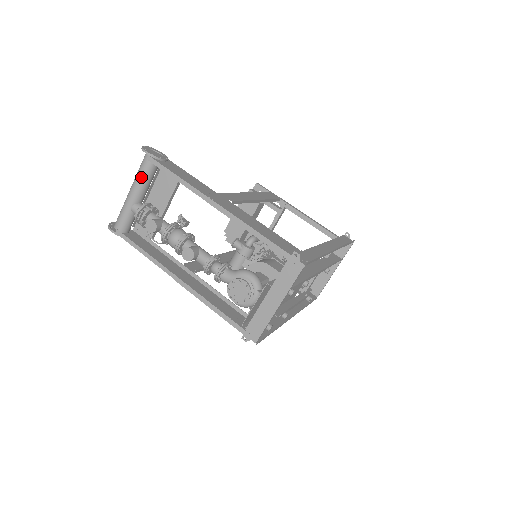
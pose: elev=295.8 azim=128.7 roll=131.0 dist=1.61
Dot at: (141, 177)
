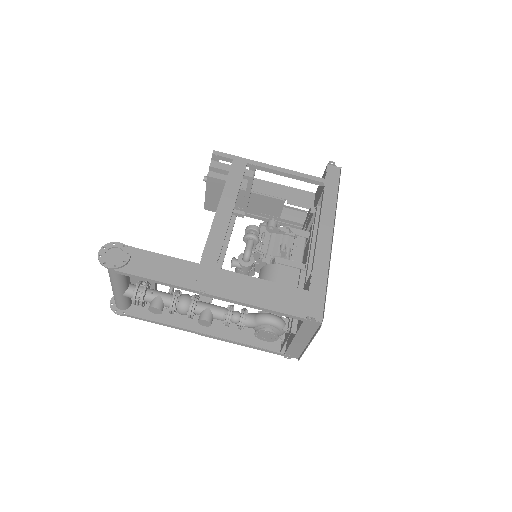
Dot at: (116, 278)
